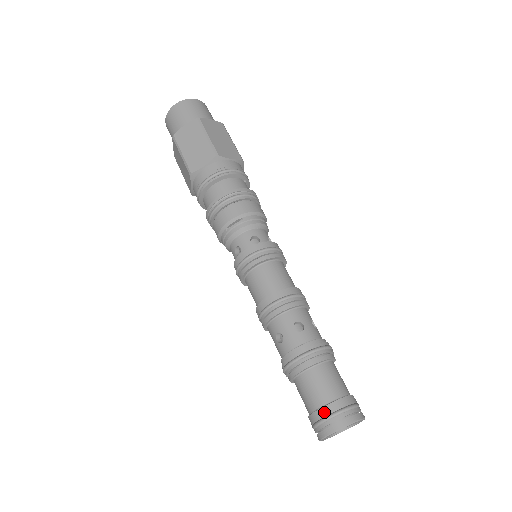
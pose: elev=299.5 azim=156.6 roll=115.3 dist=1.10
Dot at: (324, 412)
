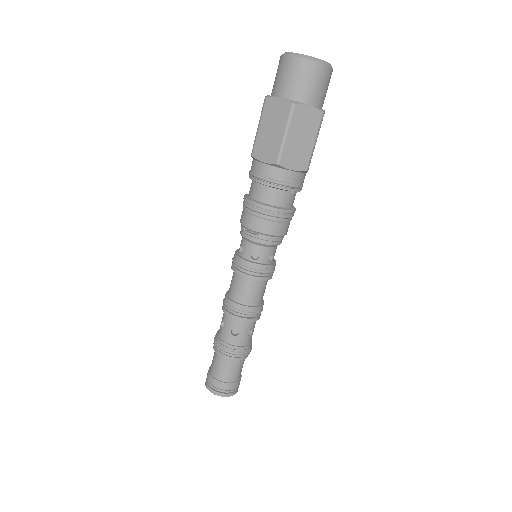
Dot at: (212, 380)
